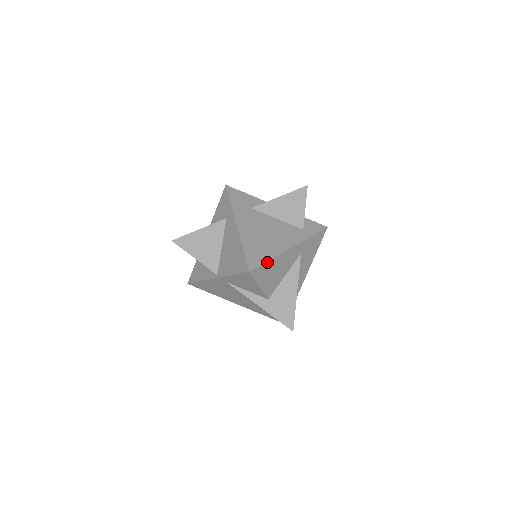
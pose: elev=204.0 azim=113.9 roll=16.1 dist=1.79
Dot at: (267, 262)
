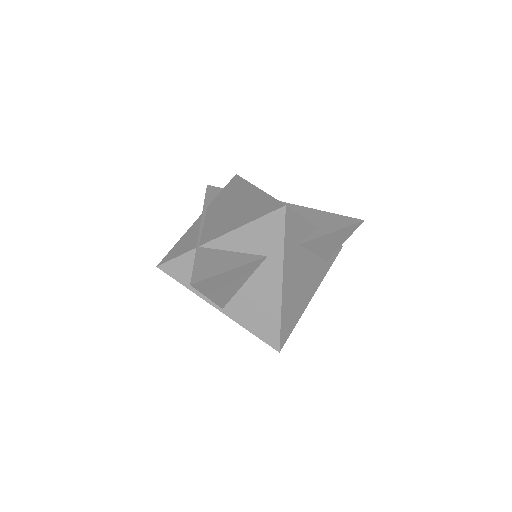
Dot at: (293, 328)
